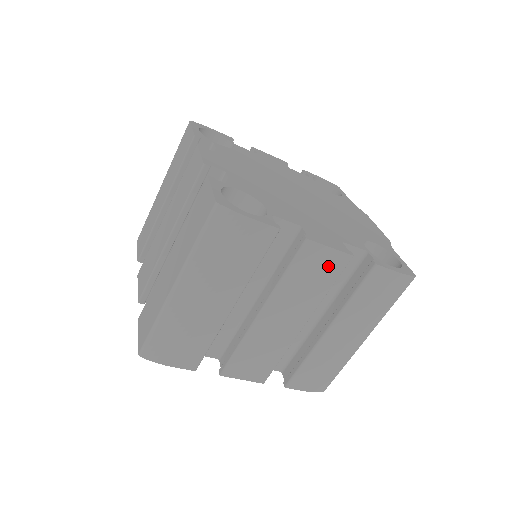
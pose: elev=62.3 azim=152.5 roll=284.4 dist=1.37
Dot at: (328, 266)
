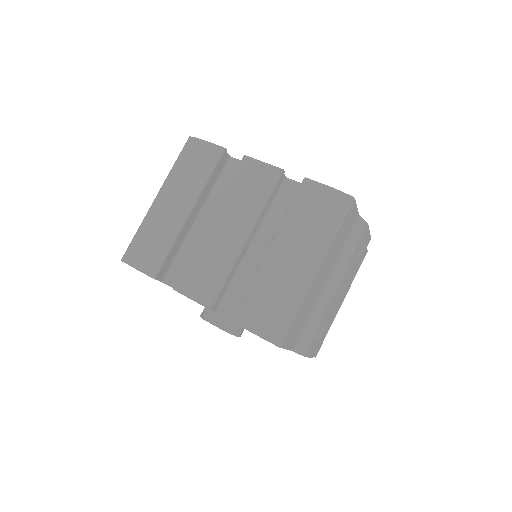
Dot at: (262, 178)
